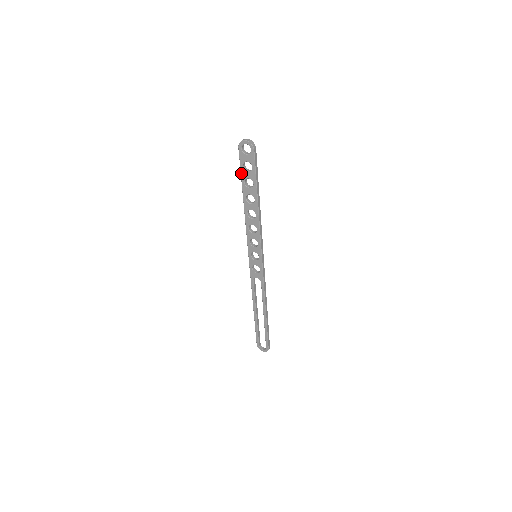
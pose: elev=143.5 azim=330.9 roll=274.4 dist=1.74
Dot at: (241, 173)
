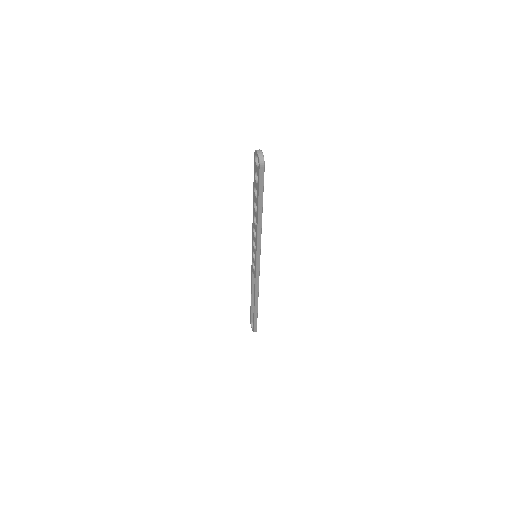
Dot at: (254, 178)
